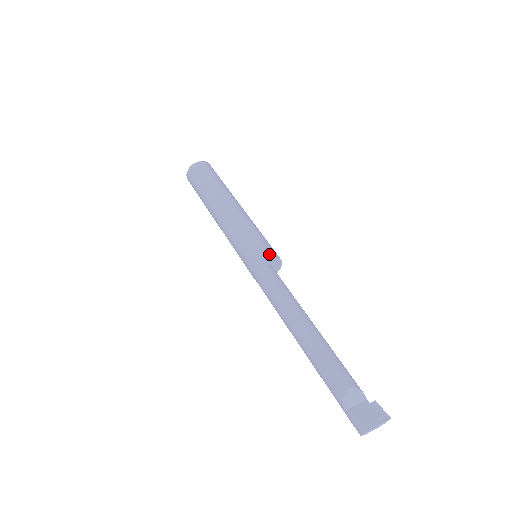
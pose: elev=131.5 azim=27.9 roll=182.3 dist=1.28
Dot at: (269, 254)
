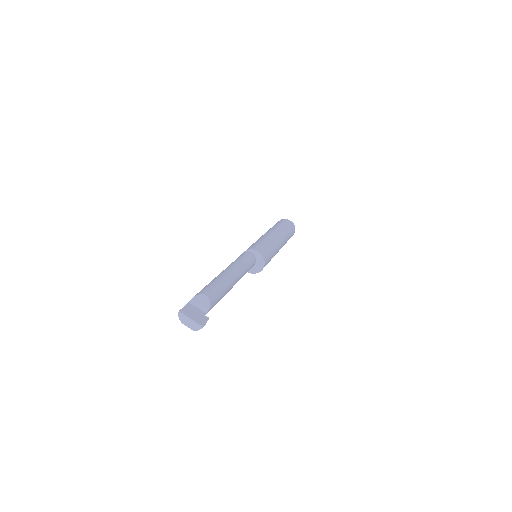
Dot at: (262, 252)
